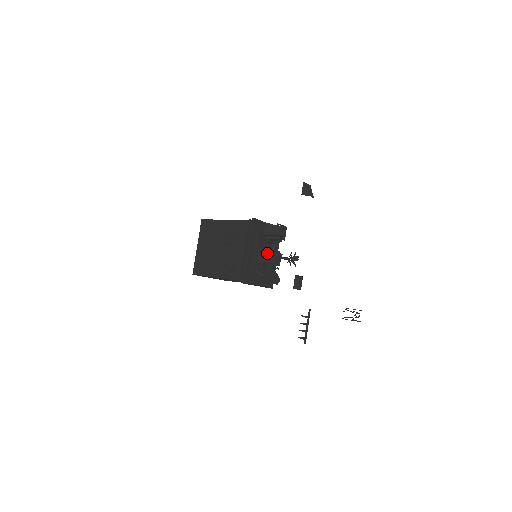
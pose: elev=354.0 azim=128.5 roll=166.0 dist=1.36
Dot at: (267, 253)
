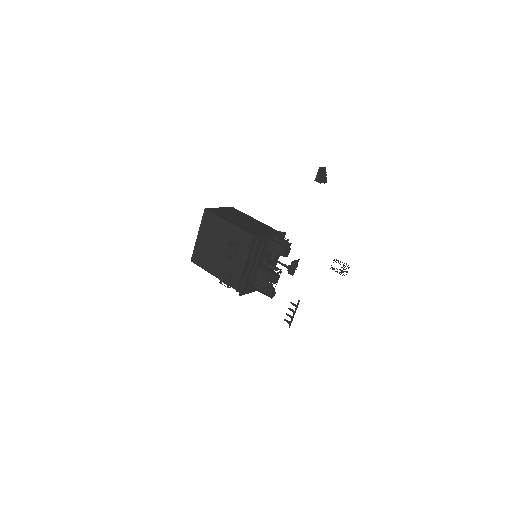
Dot at: (267, 265)
